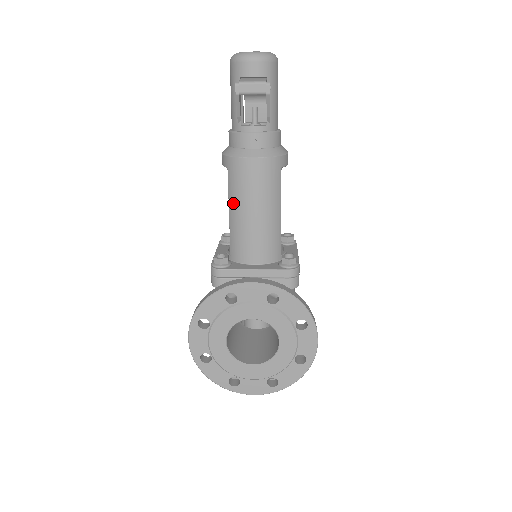
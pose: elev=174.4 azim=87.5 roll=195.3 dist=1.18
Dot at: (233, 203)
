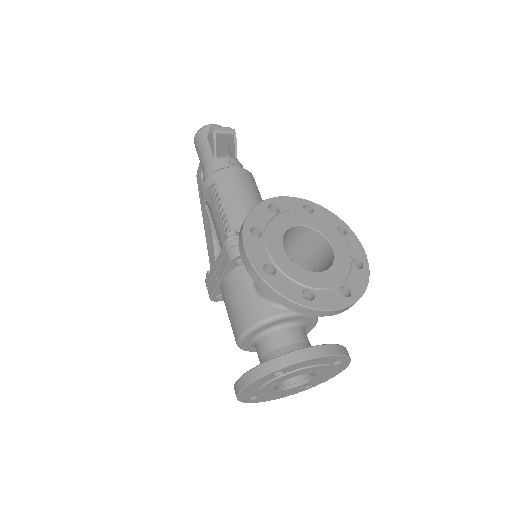
Dot at: (228, 201)
